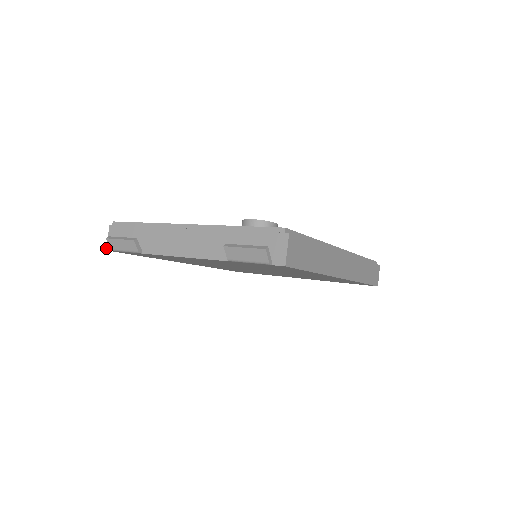
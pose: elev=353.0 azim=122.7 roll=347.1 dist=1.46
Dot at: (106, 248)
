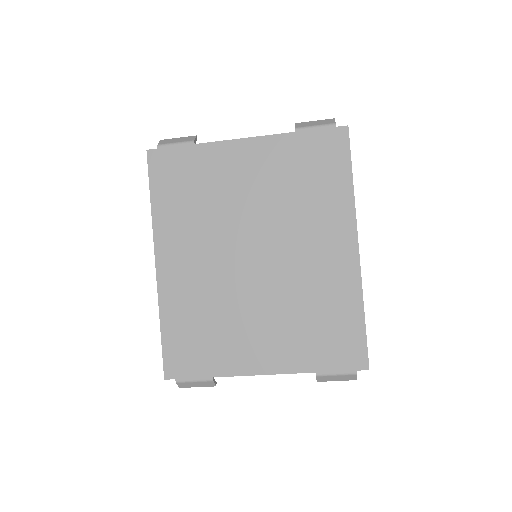
Dot at: (147, 150)
